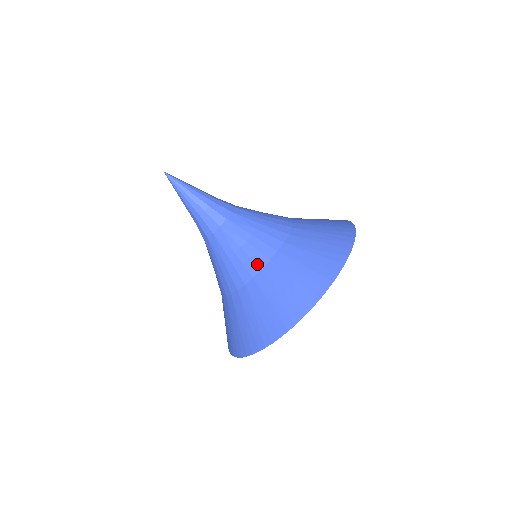
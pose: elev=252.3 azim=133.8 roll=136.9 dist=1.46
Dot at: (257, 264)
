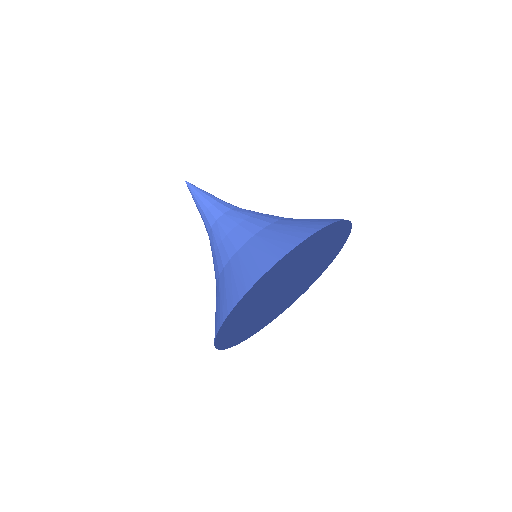
Dot at: (235, 247)
